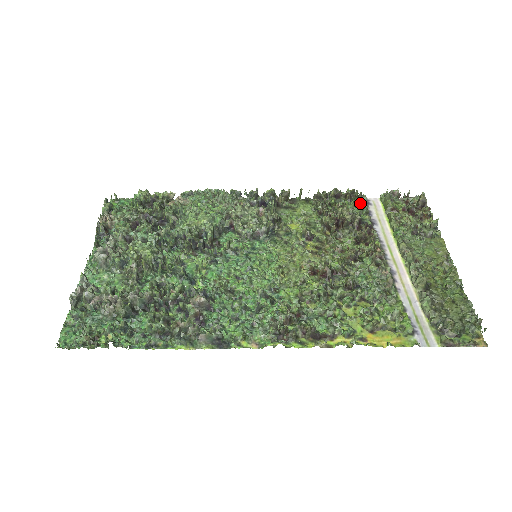
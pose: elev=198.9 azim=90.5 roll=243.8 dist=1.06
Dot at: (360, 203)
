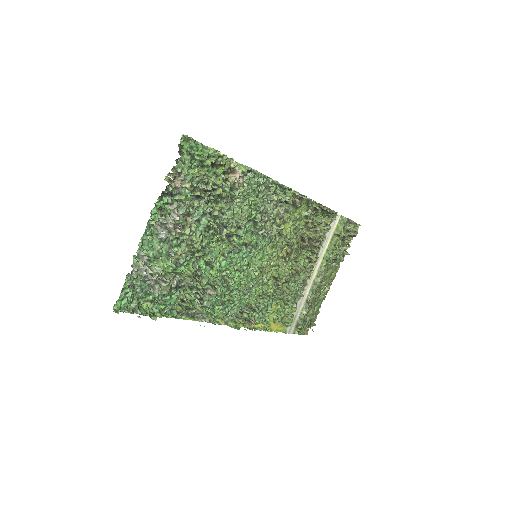
Dot at: (330, 219)
